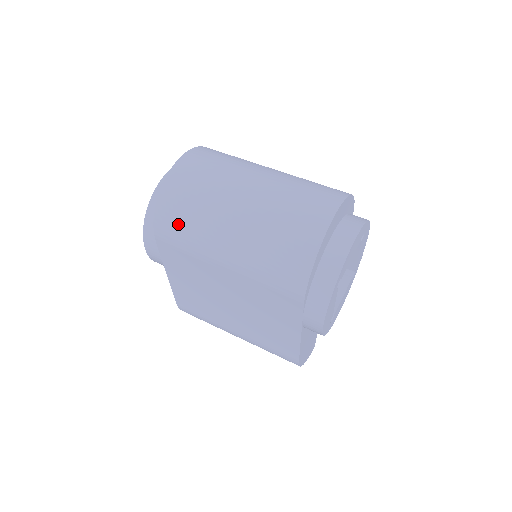
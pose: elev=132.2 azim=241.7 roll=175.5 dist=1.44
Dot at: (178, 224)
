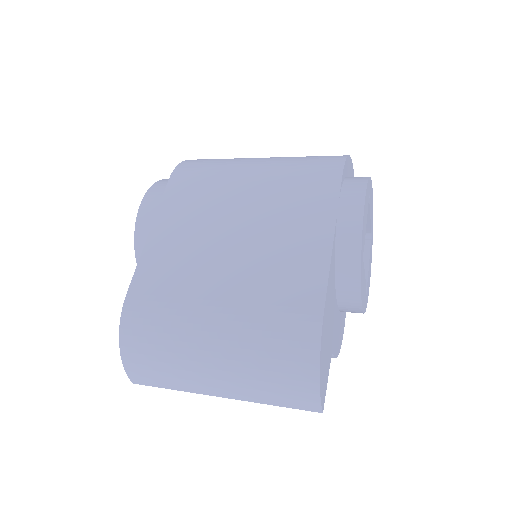
Dot at: (206, 162)
